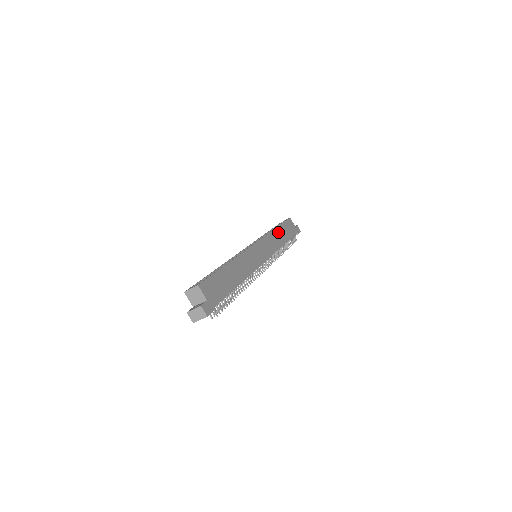
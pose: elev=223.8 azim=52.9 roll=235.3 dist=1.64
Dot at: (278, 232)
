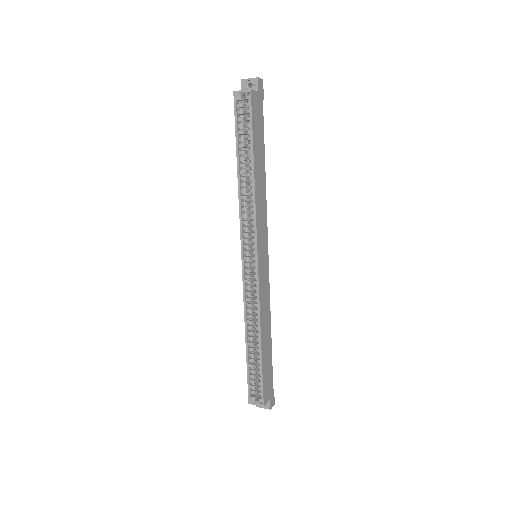
Dot at: (257, 172)
